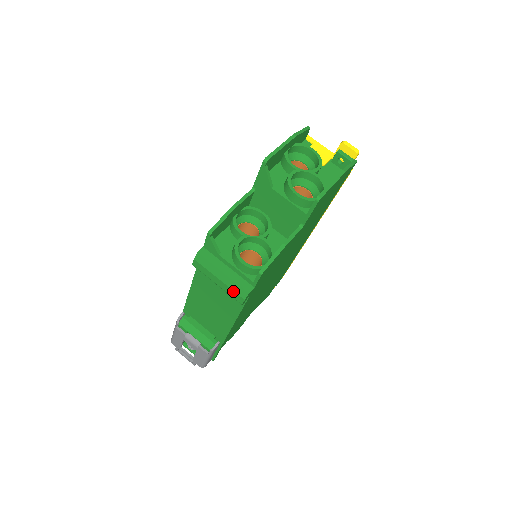
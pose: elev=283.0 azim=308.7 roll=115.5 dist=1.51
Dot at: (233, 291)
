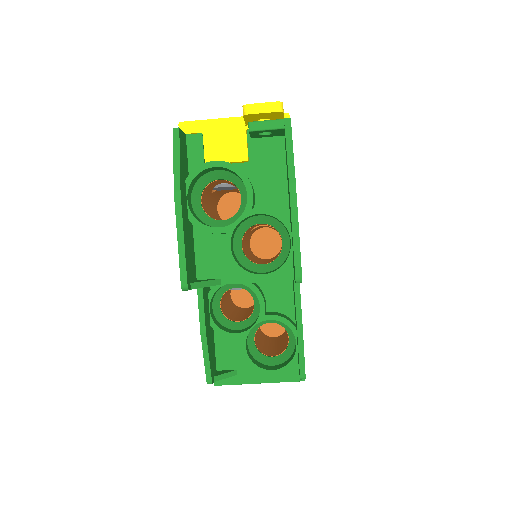
Dot at: occluded
